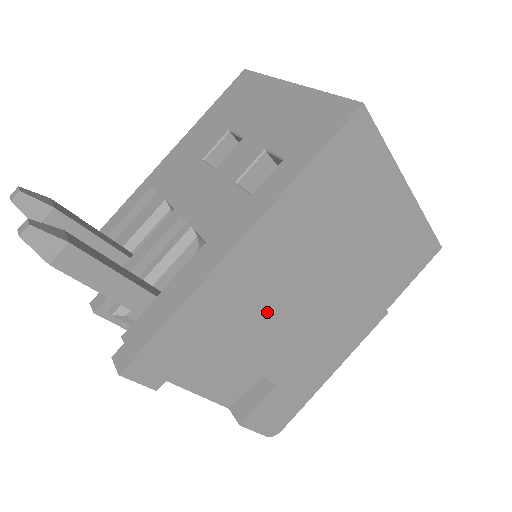
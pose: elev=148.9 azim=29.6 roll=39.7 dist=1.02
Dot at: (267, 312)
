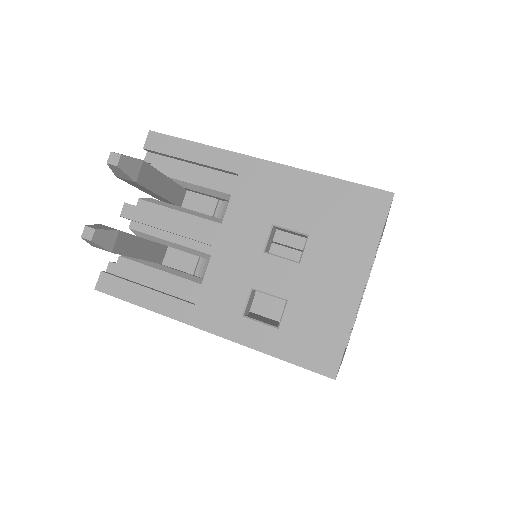
Dot at: occluded
